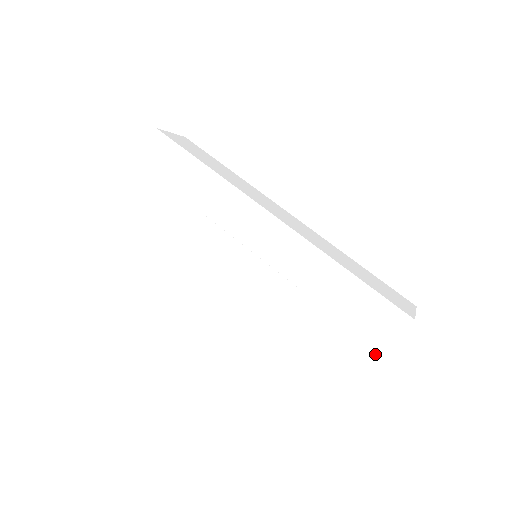
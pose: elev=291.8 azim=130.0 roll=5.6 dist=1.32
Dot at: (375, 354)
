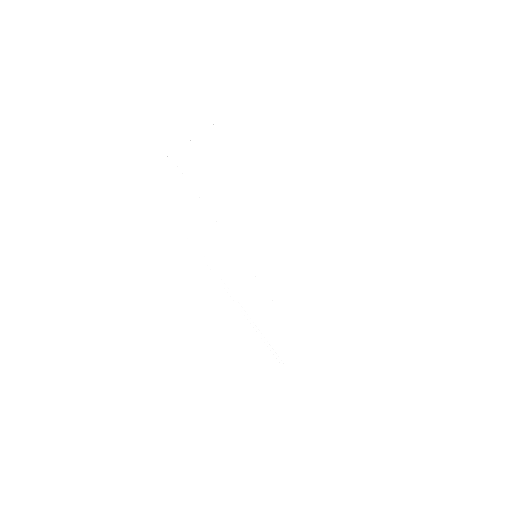
Dot at: (311, 360)
